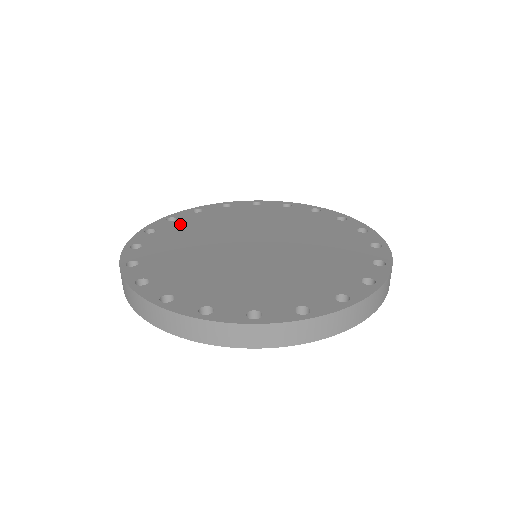
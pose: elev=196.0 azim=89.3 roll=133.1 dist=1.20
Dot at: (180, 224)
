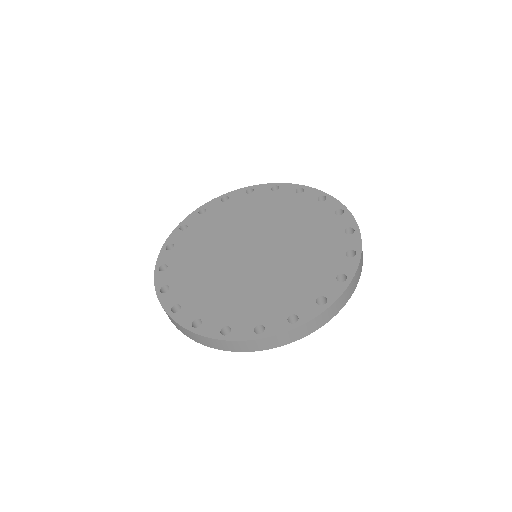
Dot at: (226, 207)
